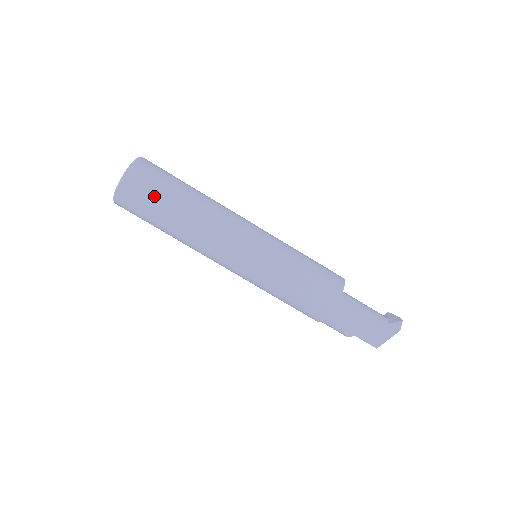
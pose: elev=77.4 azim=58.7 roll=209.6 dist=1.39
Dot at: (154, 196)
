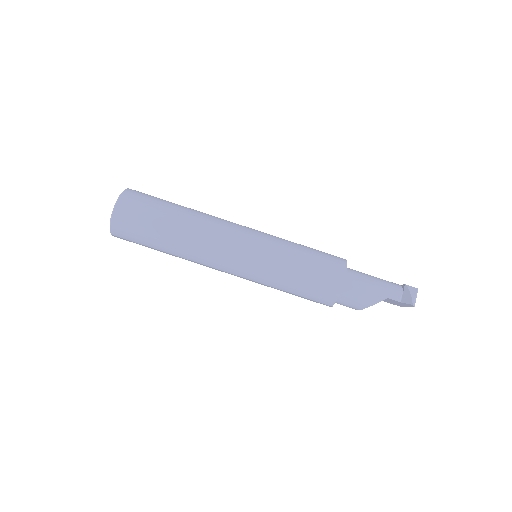
Dot at: (141, 239)
